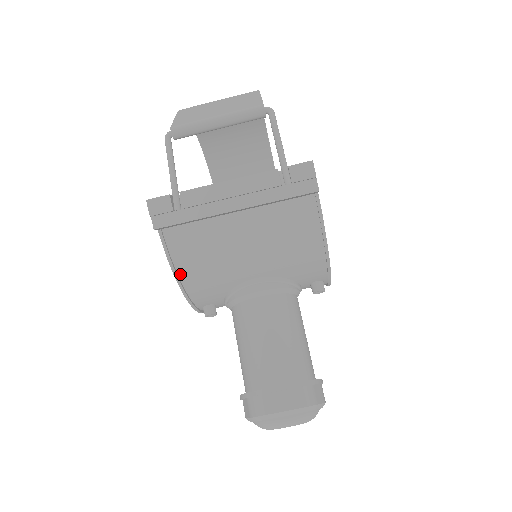
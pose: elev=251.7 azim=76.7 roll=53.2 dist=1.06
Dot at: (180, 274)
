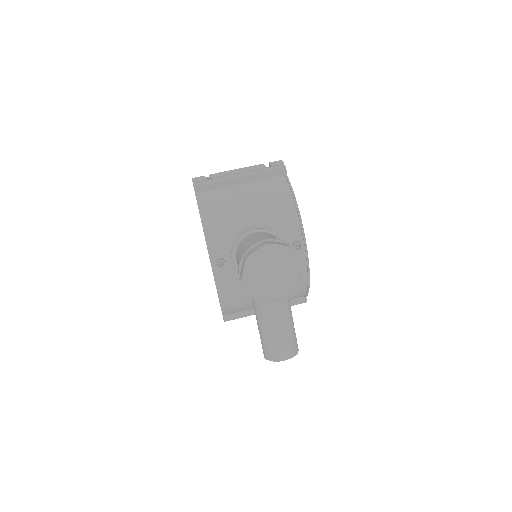
Dot at: (204, 219)
